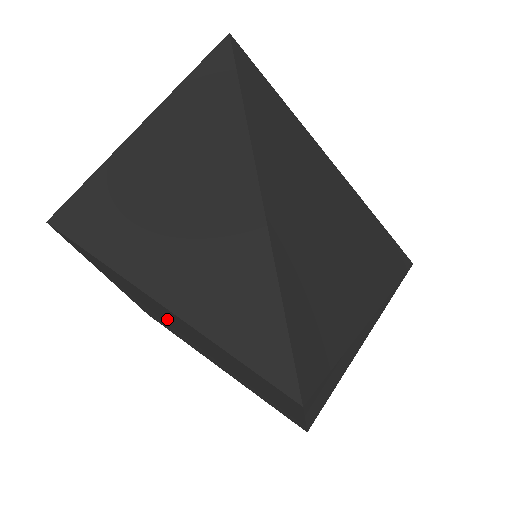
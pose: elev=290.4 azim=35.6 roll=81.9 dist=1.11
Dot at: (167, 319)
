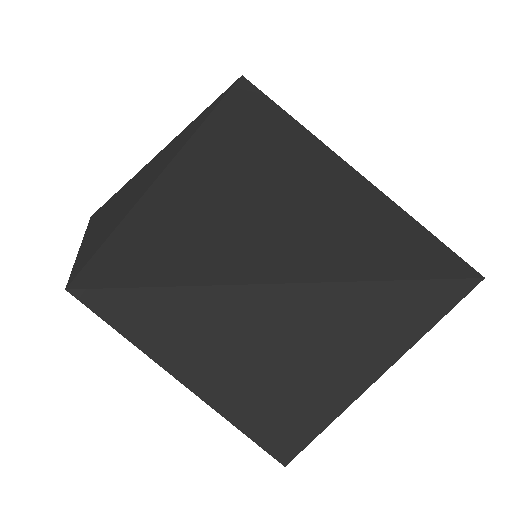
Dot at: occluded
